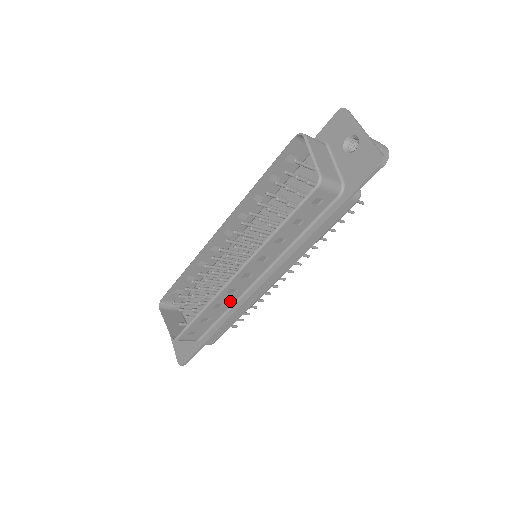
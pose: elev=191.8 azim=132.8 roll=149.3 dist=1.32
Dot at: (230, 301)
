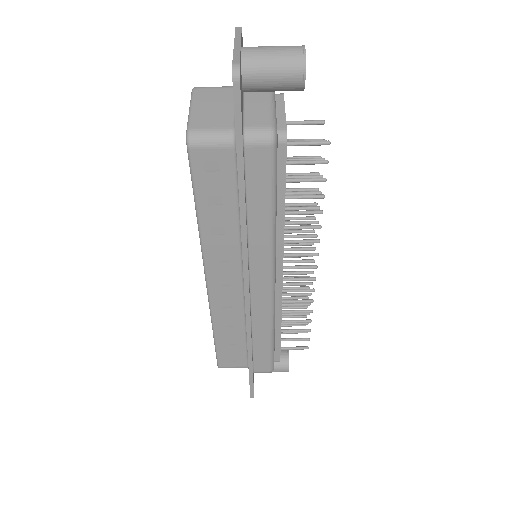
Dot at: (237, 317)
